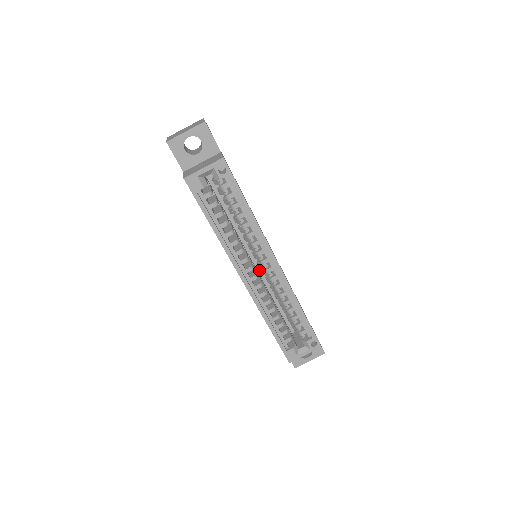
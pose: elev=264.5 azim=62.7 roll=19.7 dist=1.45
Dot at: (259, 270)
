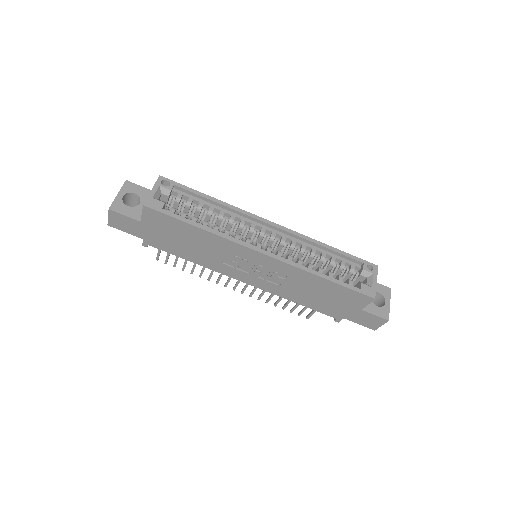
Dot at: occluded
